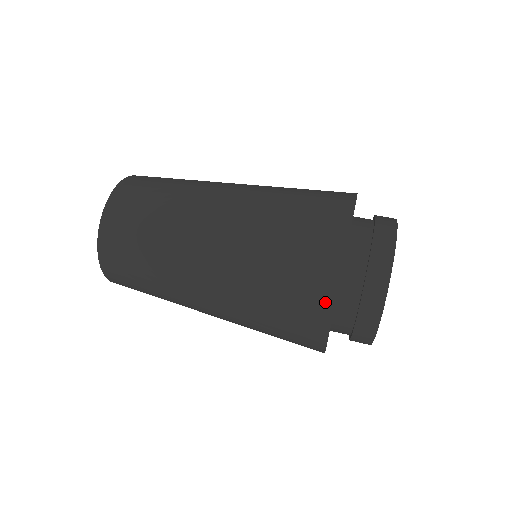
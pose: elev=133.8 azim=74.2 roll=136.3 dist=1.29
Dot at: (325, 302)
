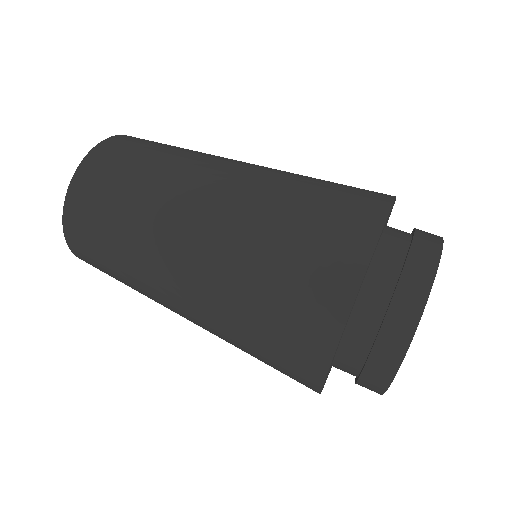
Dot at: (324, 341)
